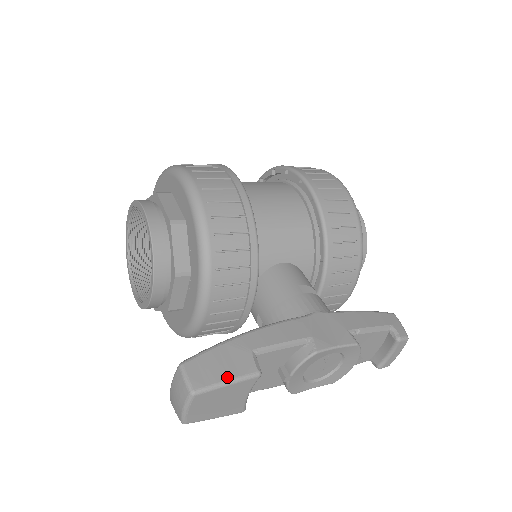
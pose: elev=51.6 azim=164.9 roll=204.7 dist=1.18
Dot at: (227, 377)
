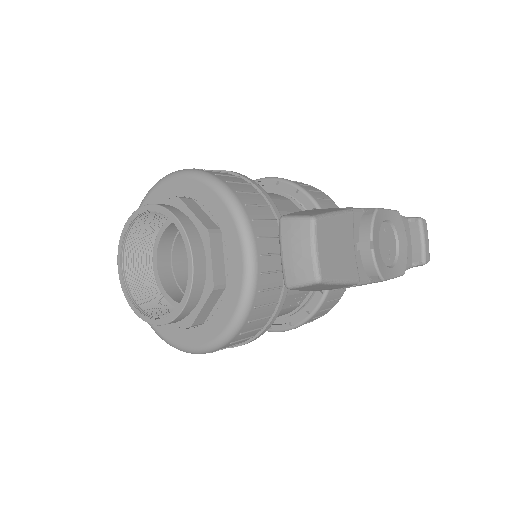
Dot at: (329, 211)
